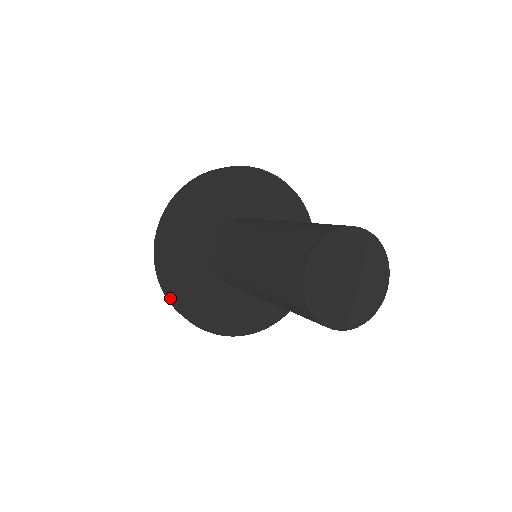
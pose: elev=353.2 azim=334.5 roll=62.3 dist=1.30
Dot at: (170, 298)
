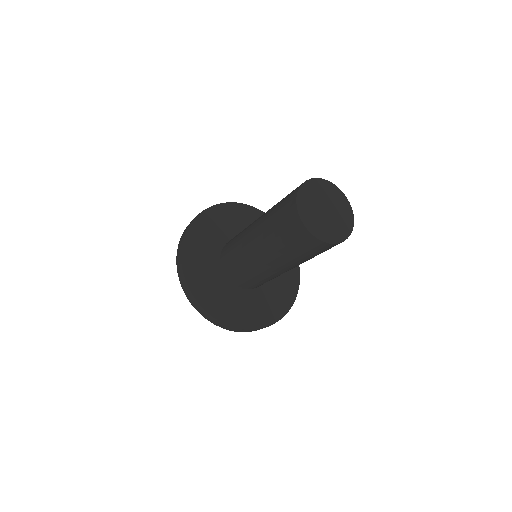
Dot at: (182, 261)
